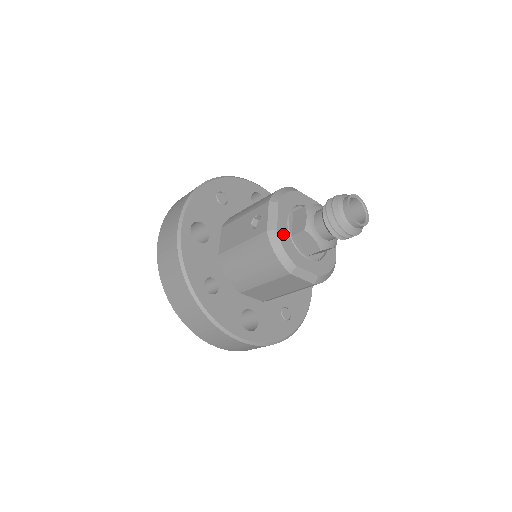
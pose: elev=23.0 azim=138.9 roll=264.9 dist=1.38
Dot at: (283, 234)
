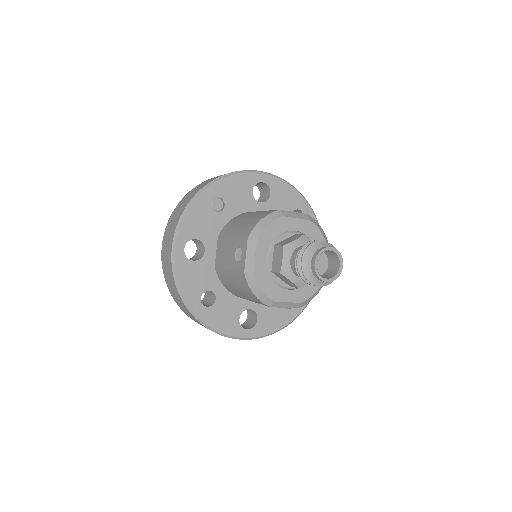
Dot at: (261, 274)
